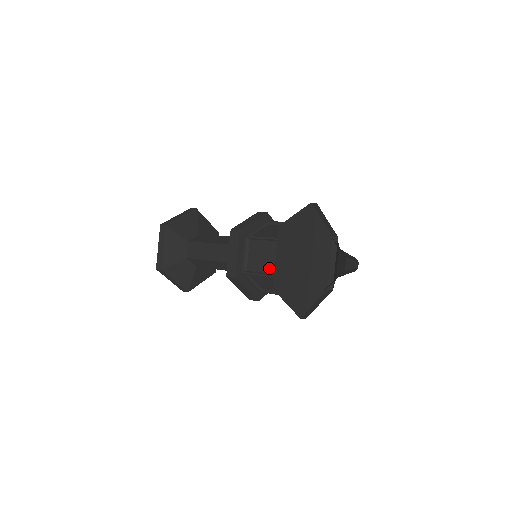
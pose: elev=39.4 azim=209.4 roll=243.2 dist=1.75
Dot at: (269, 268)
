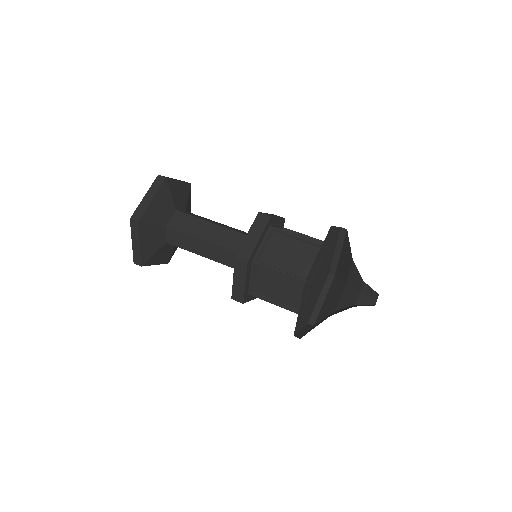
Dot at: (290, 267)
